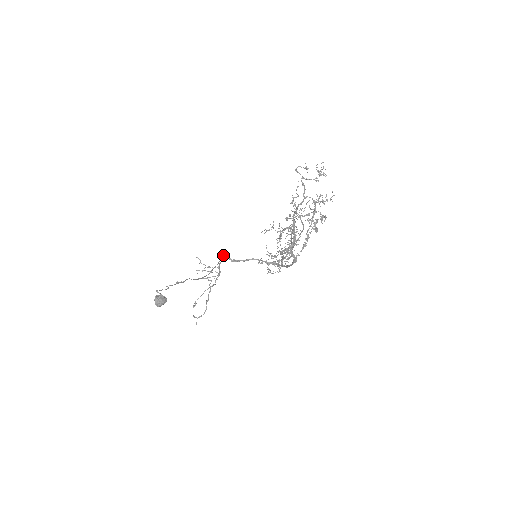
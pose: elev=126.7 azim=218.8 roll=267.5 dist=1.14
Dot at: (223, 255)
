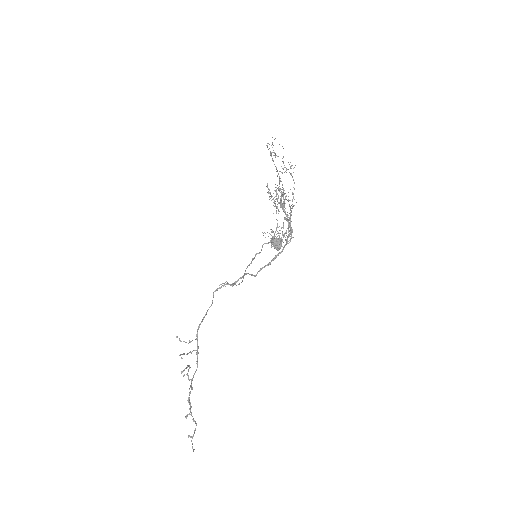
Dot at: (213, 297)
